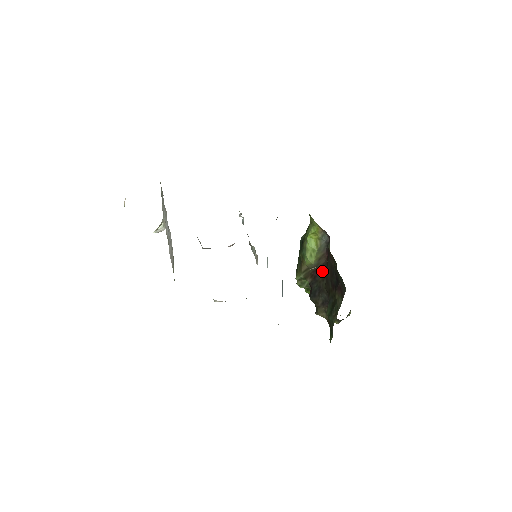
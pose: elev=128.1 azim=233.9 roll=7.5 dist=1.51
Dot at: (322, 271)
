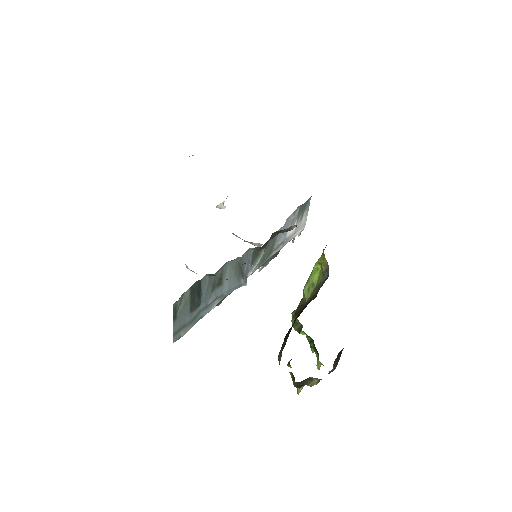
Dot at: occluded
